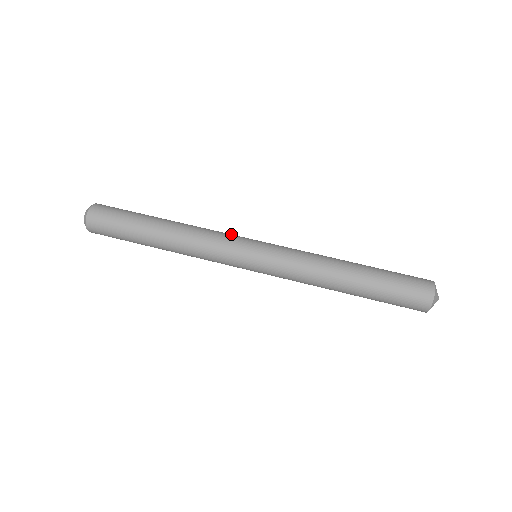
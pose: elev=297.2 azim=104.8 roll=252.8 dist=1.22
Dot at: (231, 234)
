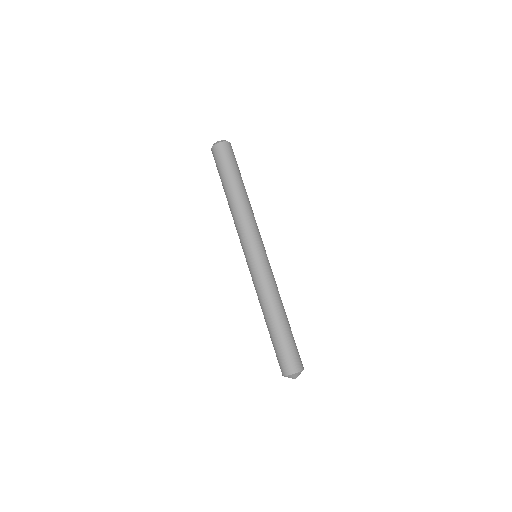
Dot at: (256, 233)
